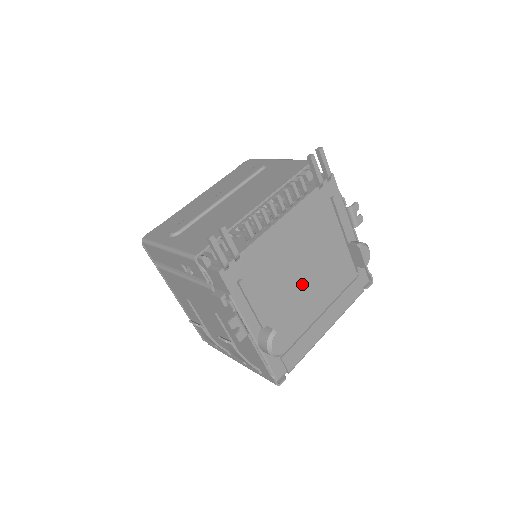
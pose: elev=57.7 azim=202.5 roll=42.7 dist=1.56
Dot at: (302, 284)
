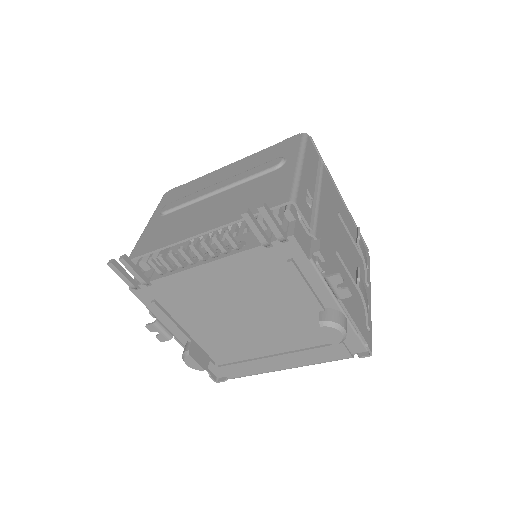
Dot at: (243, 324)
